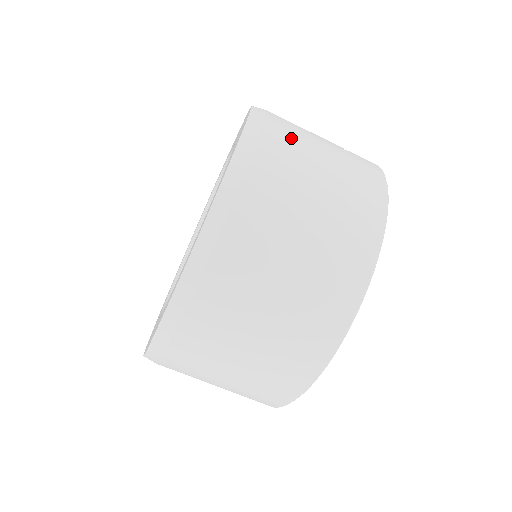
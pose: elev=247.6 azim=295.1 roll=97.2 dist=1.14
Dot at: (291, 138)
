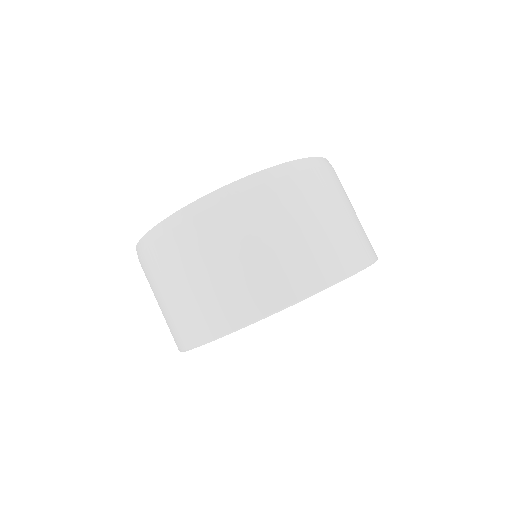
Dot at: (341, 187)
